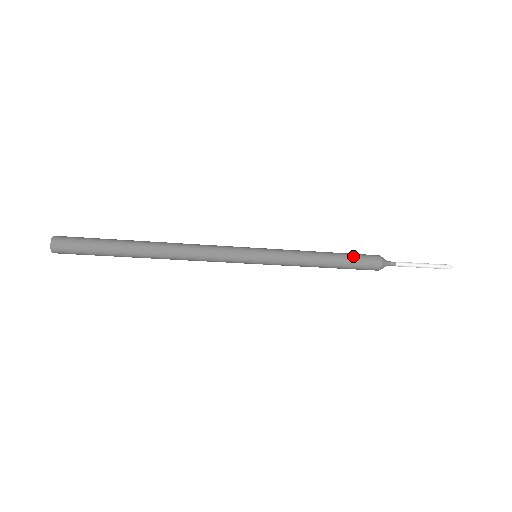
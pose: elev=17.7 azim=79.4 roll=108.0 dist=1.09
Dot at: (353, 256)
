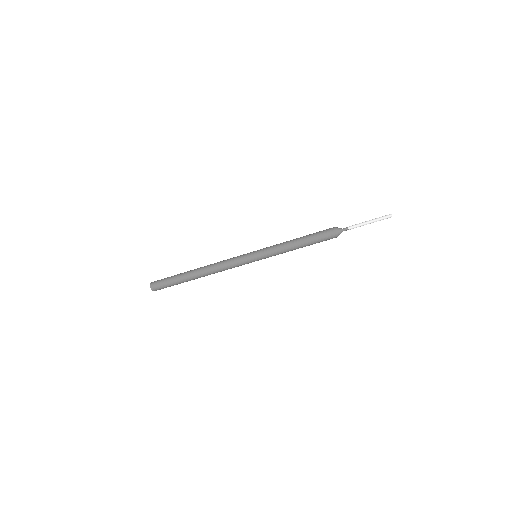
Dot at: occluded
